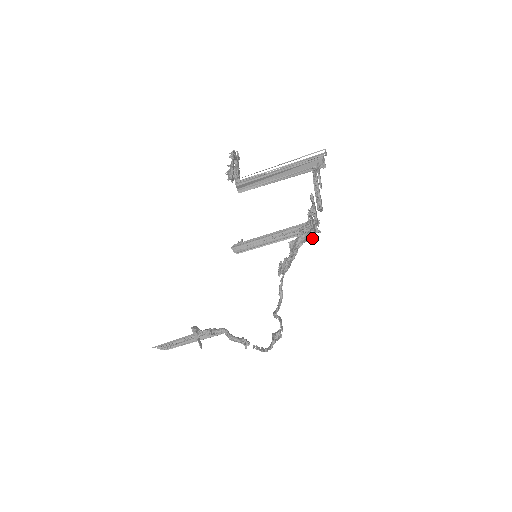
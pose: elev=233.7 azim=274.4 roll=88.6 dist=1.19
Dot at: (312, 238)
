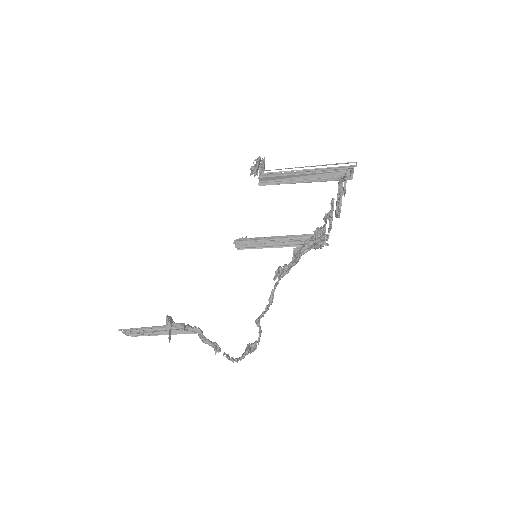
Dot at: (320, 246)
